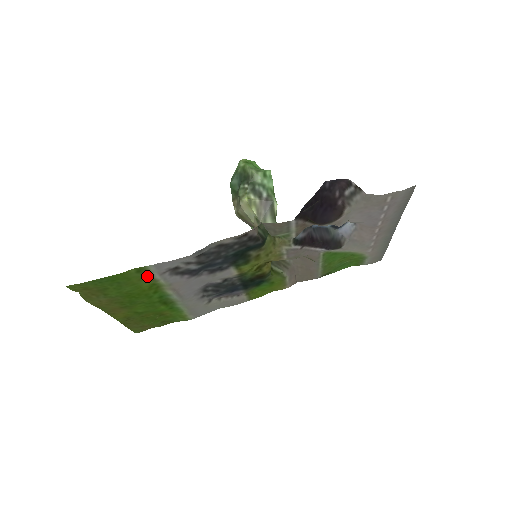
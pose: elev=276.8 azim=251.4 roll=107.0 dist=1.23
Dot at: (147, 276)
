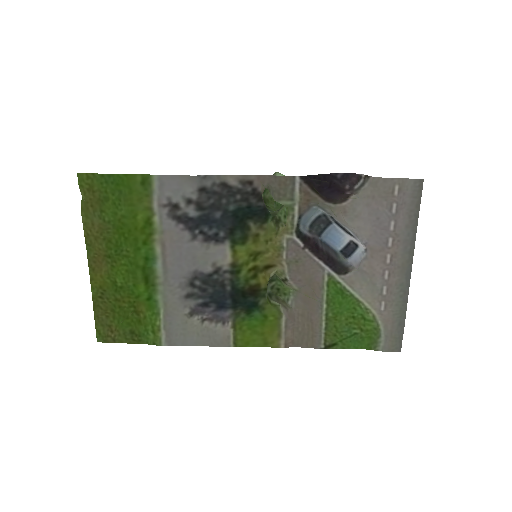
Dot at: (147, 197)
